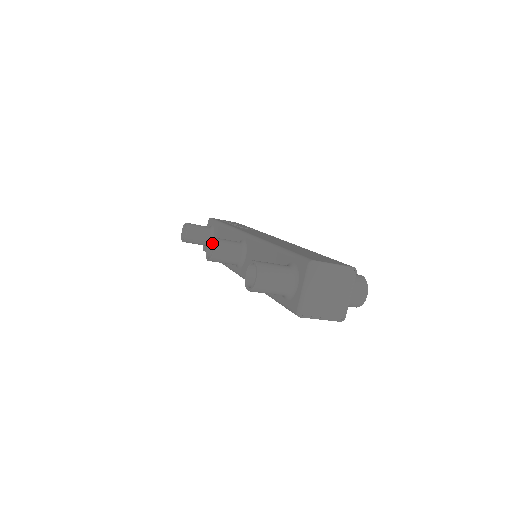
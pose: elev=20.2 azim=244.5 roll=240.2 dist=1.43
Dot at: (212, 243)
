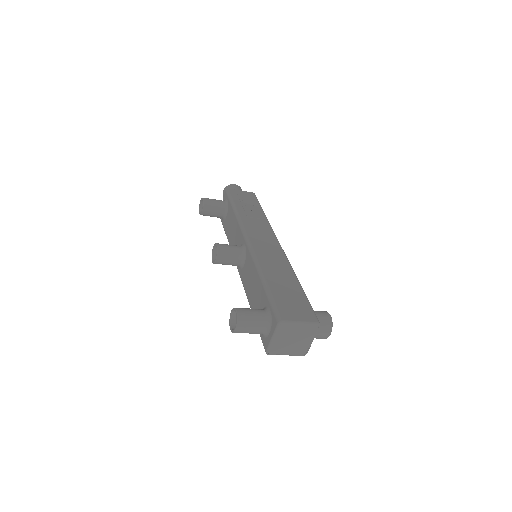
Dot at: occluded
